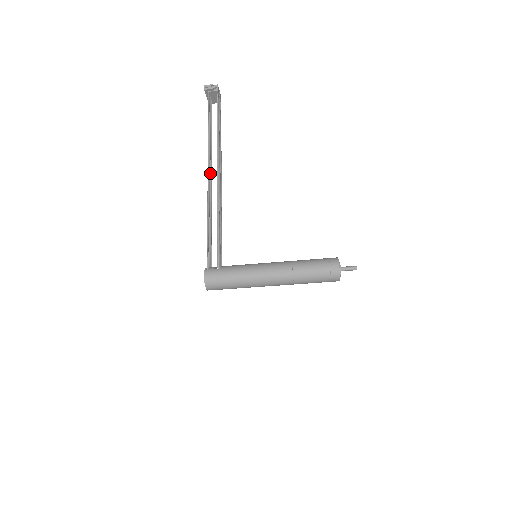
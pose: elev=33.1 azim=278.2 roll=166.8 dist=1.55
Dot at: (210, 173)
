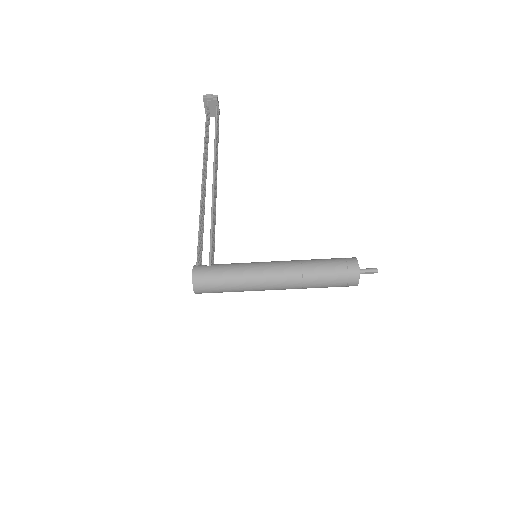
Dot at: (204, 174)
